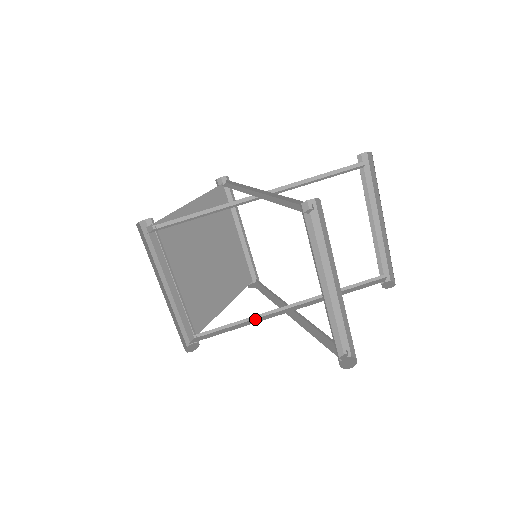
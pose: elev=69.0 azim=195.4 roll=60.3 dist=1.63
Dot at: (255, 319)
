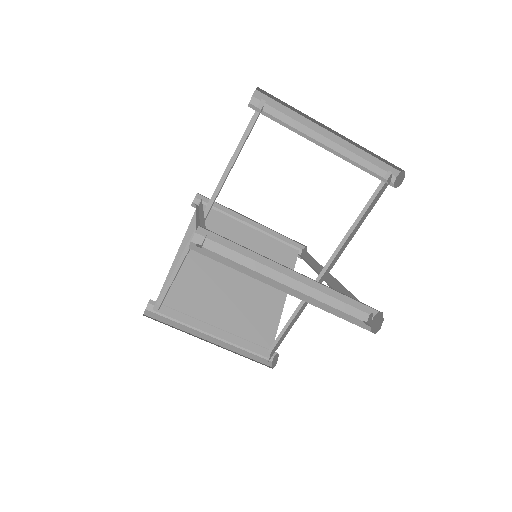
Dot at: (303, 304)
